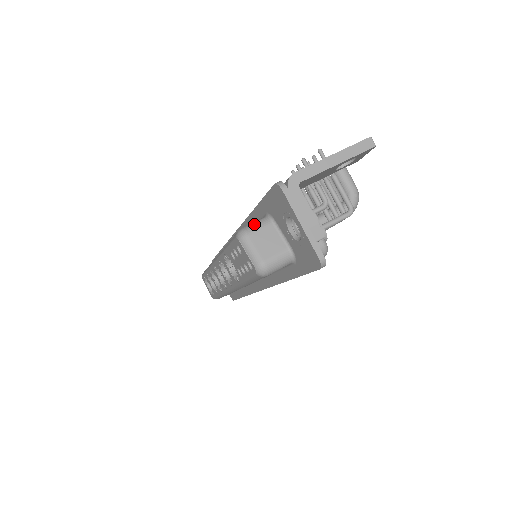
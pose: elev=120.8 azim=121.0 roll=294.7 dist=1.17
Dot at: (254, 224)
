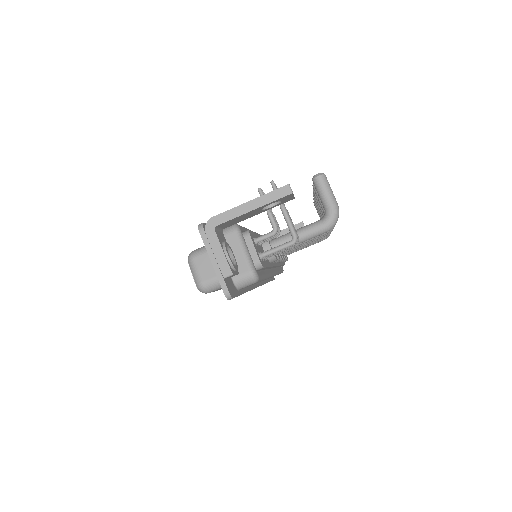
Dot at: (201, 249)
